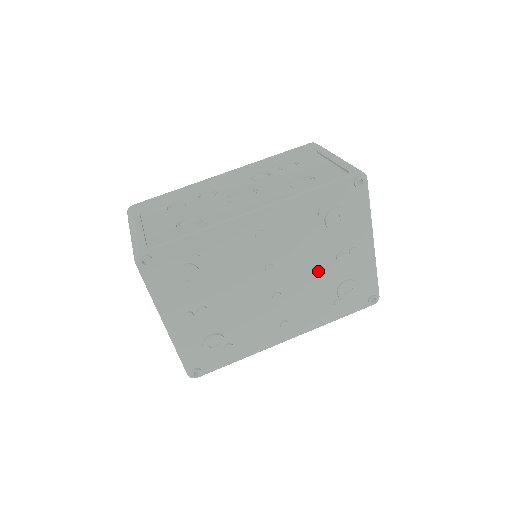
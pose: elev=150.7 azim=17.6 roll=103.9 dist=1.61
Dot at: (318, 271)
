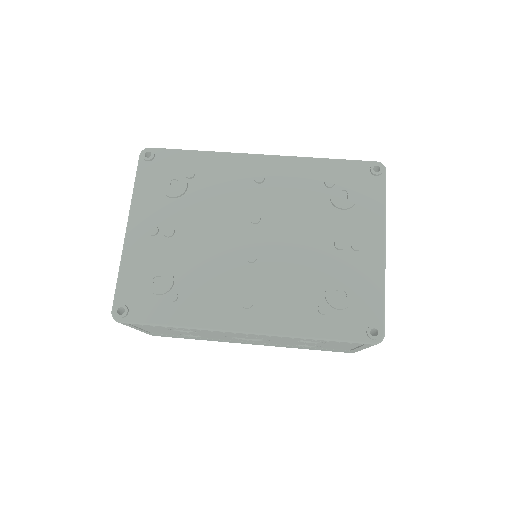
Dot at: (309, 251)
